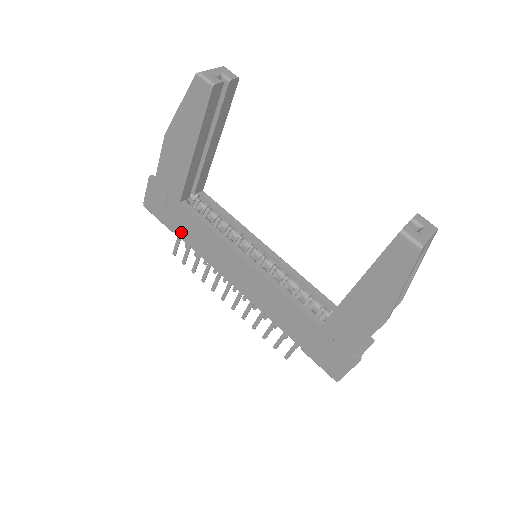
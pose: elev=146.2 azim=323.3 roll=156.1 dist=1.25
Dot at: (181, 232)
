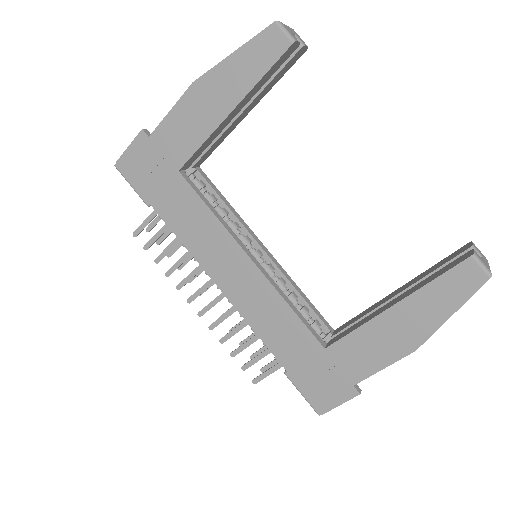
Dot at: (164, 208)
